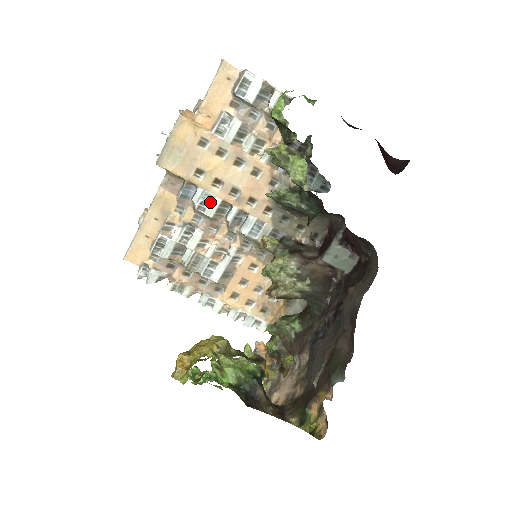
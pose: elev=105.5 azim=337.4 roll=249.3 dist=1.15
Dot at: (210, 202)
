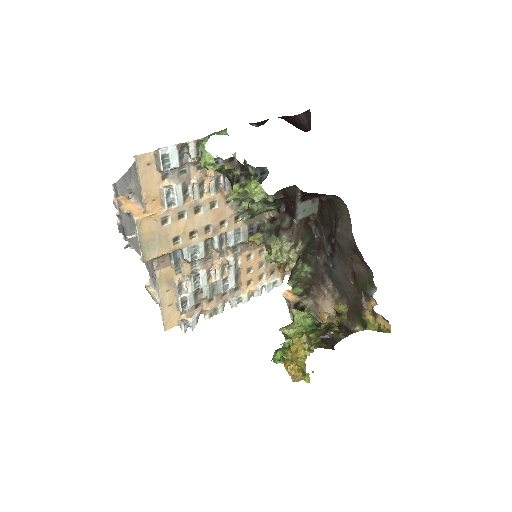
Dot at: (197, 250)
